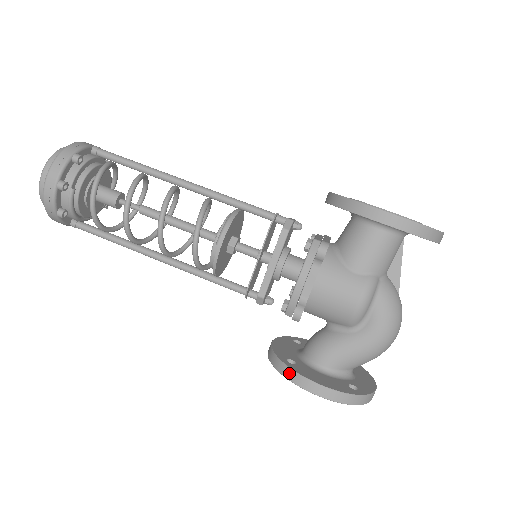
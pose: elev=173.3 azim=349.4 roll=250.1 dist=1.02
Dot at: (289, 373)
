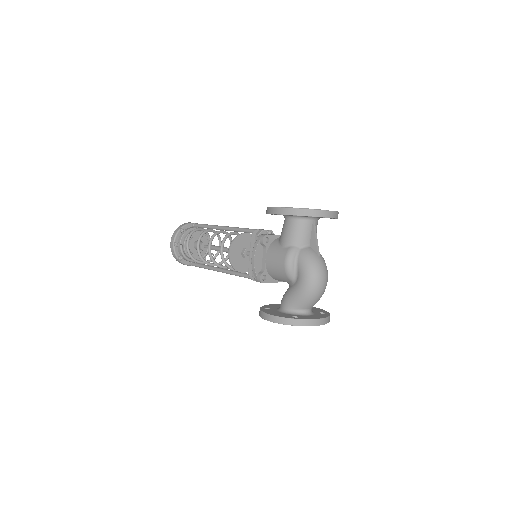
Dot at: (260, 313)
